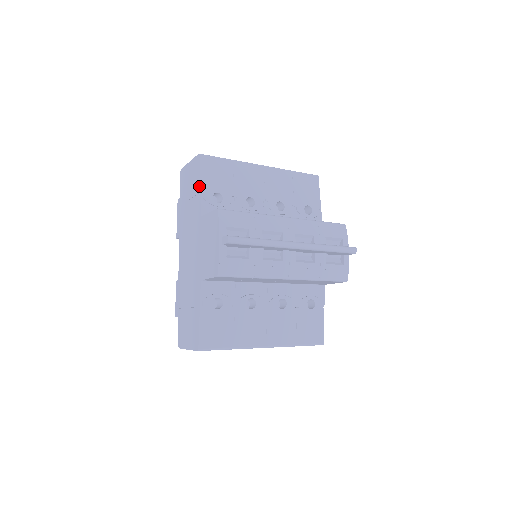
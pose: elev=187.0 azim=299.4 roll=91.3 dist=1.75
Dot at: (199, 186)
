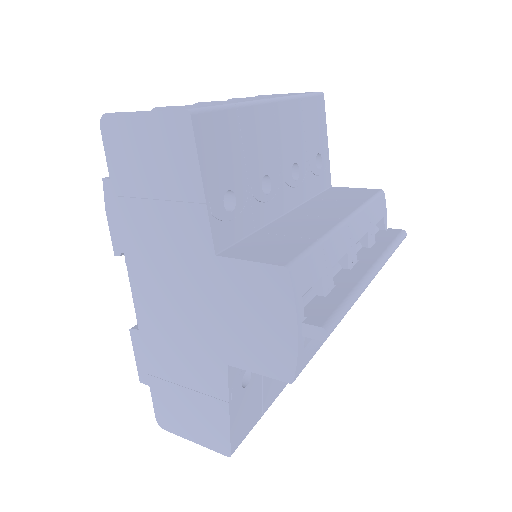
Dot at: (198, 189)
